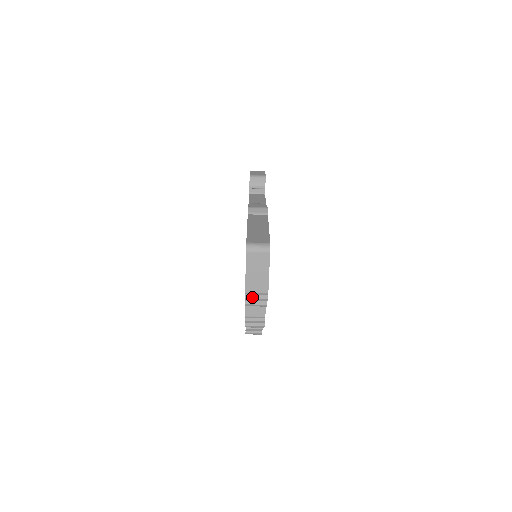
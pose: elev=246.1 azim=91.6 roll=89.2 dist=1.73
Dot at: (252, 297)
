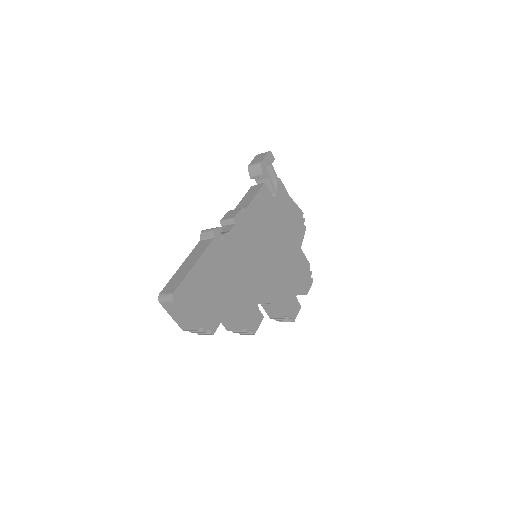
Dot at: (193, 331)
